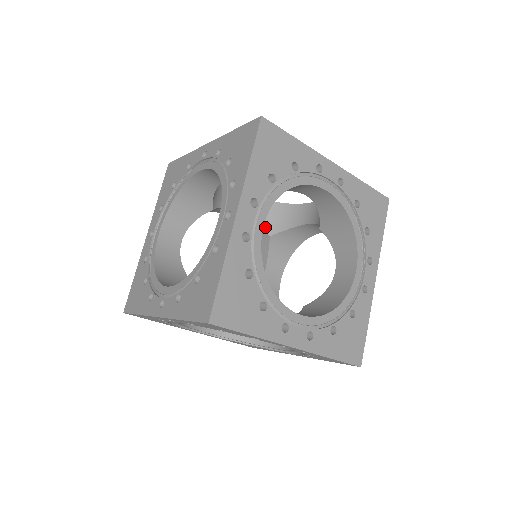
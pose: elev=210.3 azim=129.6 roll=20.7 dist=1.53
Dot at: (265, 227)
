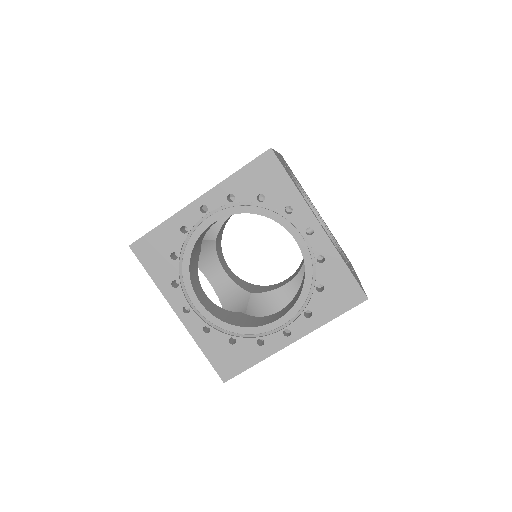
Dot at: occluded
